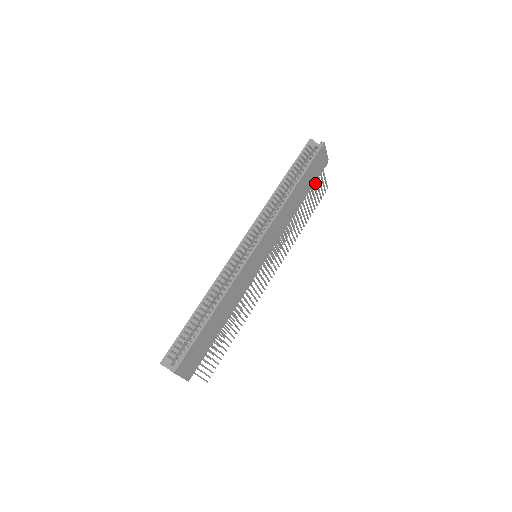
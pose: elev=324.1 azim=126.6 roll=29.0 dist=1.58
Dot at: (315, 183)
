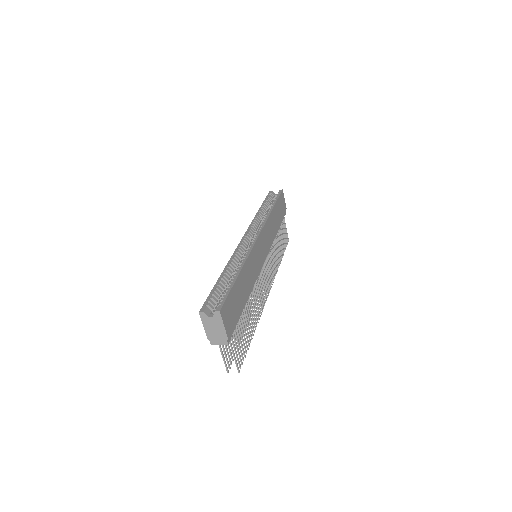
Dot at: occluded
